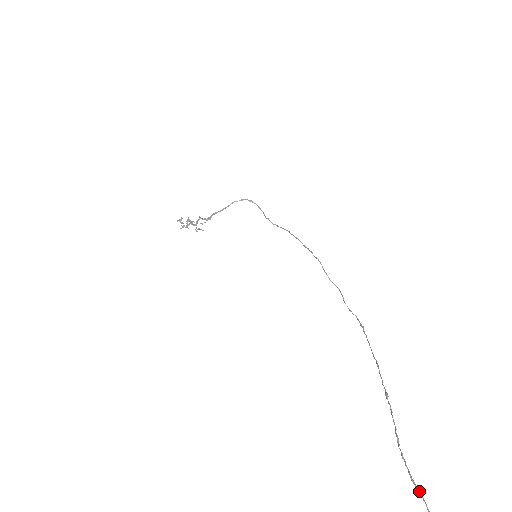
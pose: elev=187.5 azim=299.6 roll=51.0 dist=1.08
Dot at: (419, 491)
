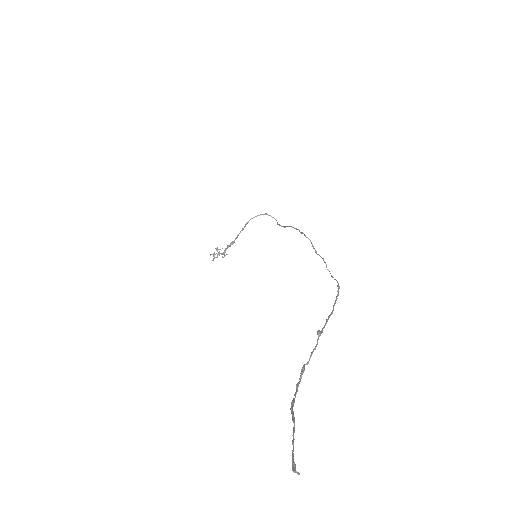
Dot at: (292, 418)
